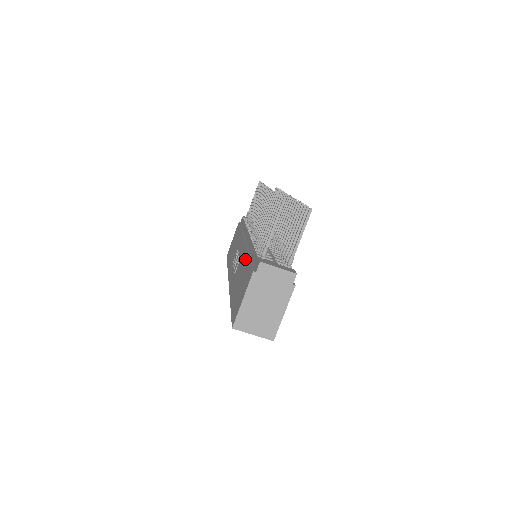
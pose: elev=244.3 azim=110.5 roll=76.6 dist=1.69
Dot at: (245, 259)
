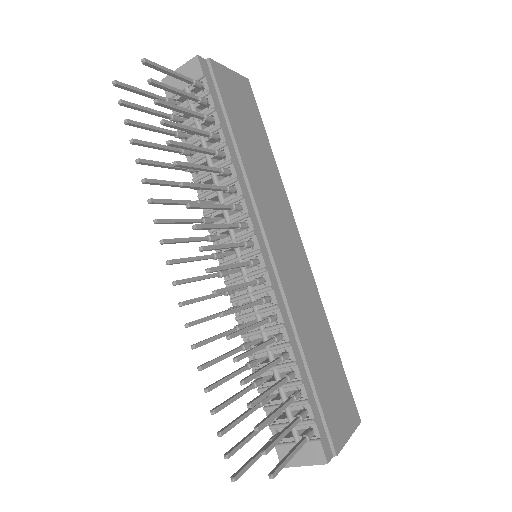
Dot at: occluded
